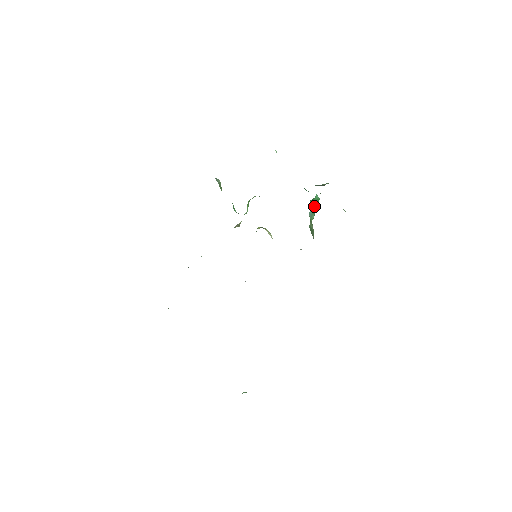
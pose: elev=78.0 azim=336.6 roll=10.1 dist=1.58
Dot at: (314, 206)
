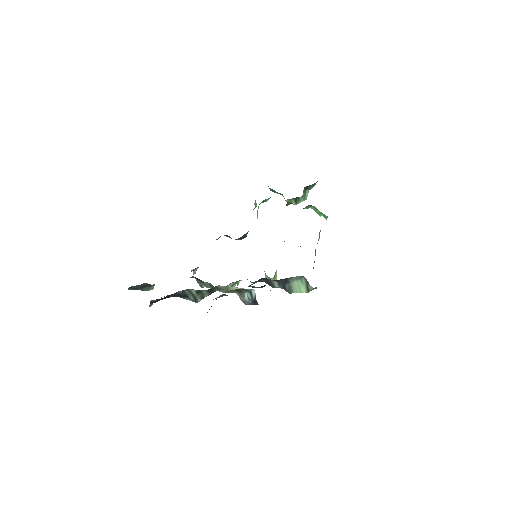
Dot at: occluded
